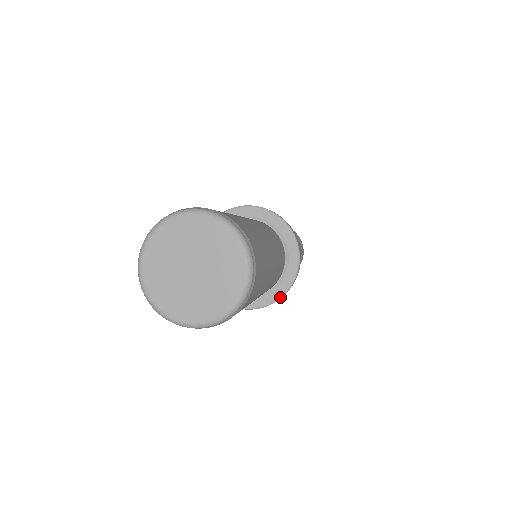
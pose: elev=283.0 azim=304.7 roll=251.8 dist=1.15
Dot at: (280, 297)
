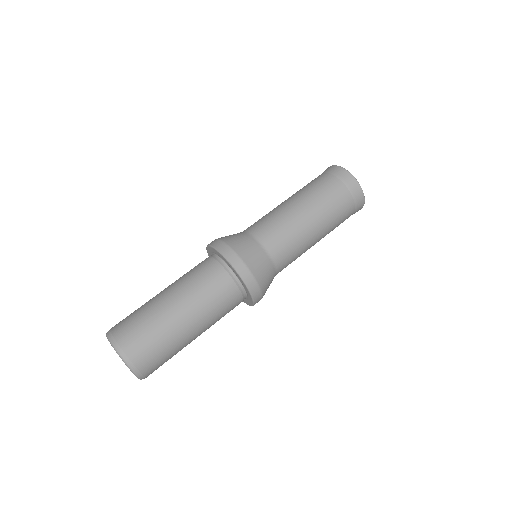
Dot at: occluded
